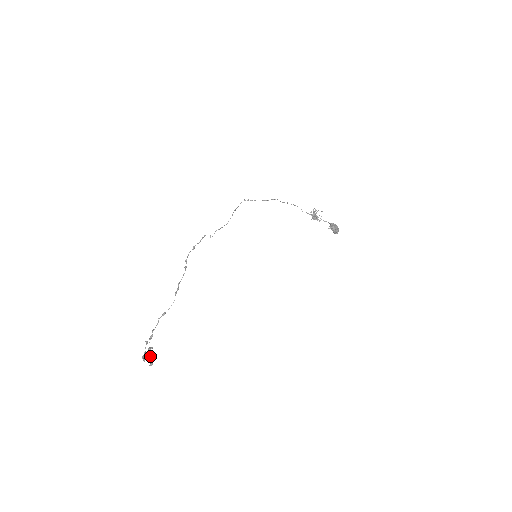
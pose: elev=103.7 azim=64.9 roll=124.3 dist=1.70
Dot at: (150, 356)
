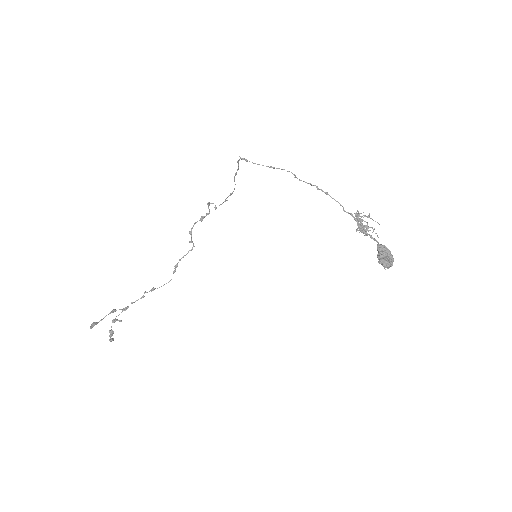
Dot at: (111, 329)
